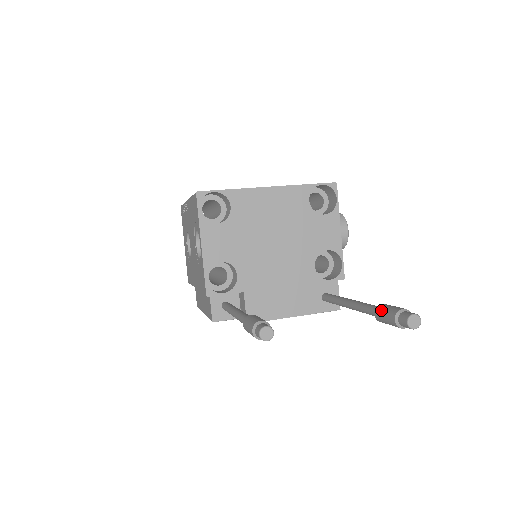
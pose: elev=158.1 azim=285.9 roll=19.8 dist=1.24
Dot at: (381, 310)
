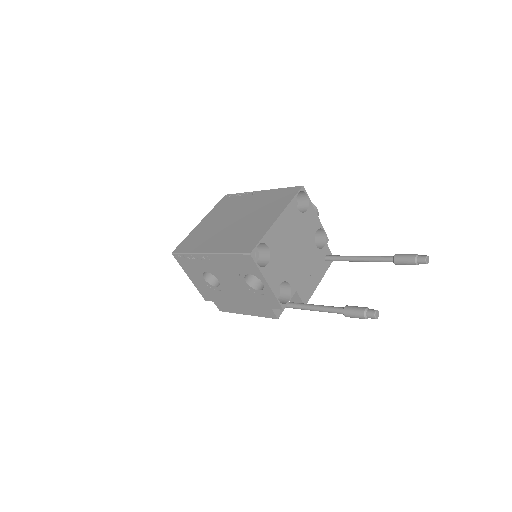
Dot at: (400, 260)
